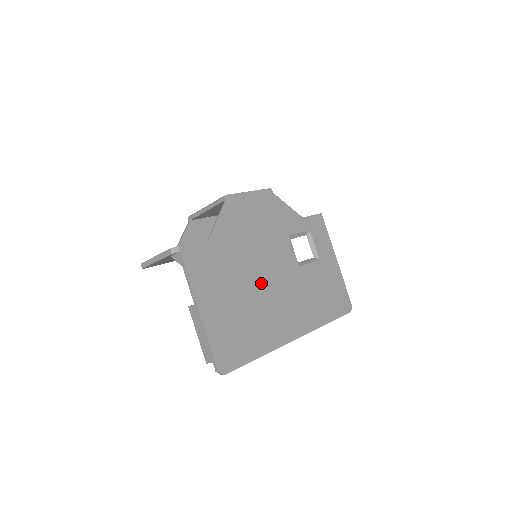
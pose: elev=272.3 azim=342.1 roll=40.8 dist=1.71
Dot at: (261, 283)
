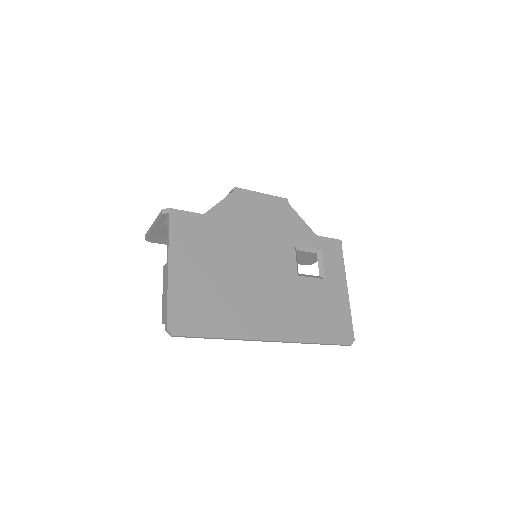
Dot at: (247, 272)
